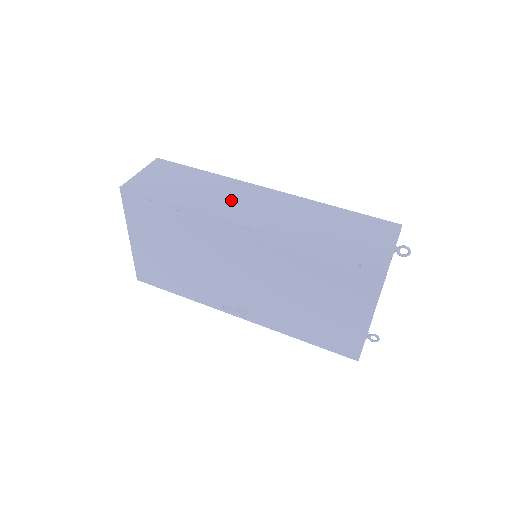
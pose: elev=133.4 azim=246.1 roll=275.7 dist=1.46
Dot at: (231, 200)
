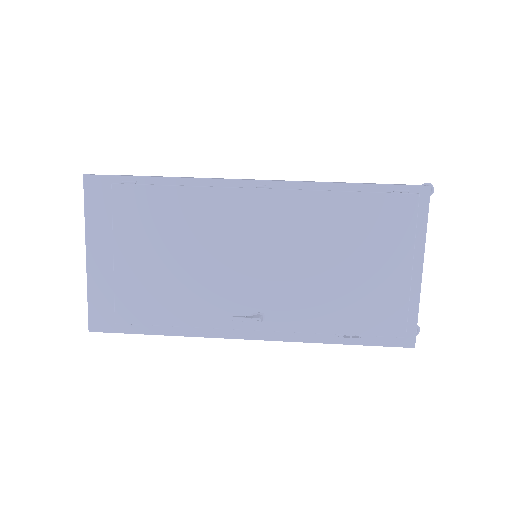
Dot at: occluded
